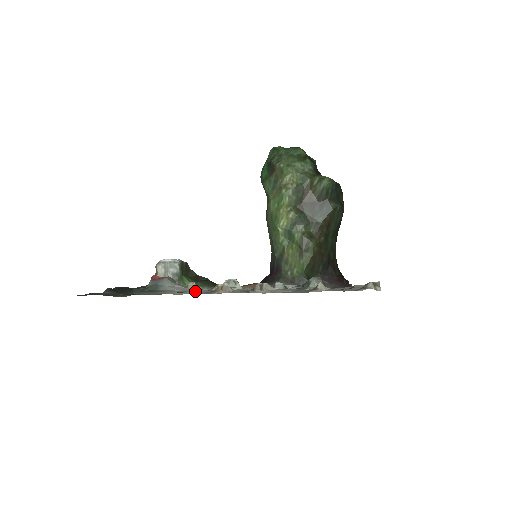
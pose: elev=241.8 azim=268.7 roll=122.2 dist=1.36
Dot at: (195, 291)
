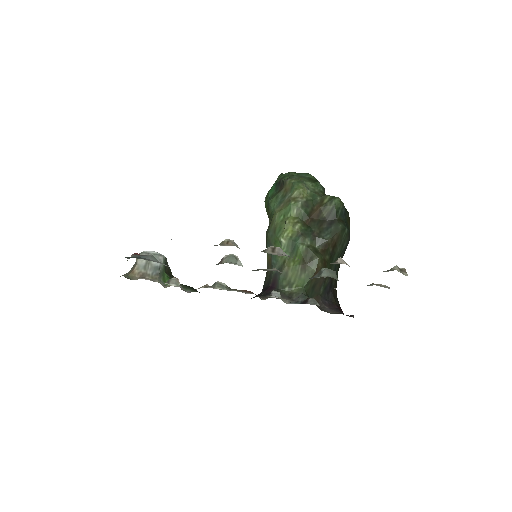
Dot at: occluded
